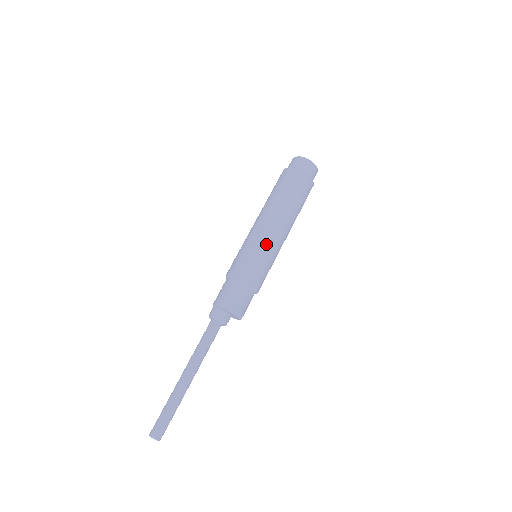
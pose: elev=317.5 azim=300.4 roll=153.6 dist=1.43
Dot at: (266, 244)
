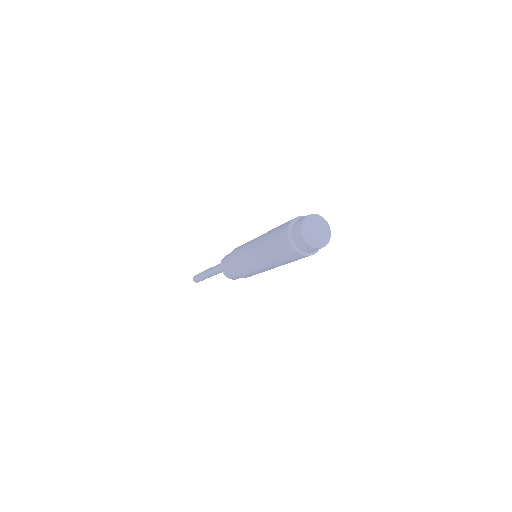
Dot at: (252, 268)
